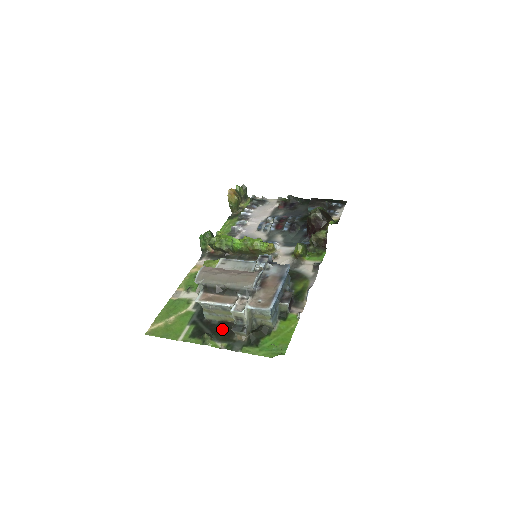
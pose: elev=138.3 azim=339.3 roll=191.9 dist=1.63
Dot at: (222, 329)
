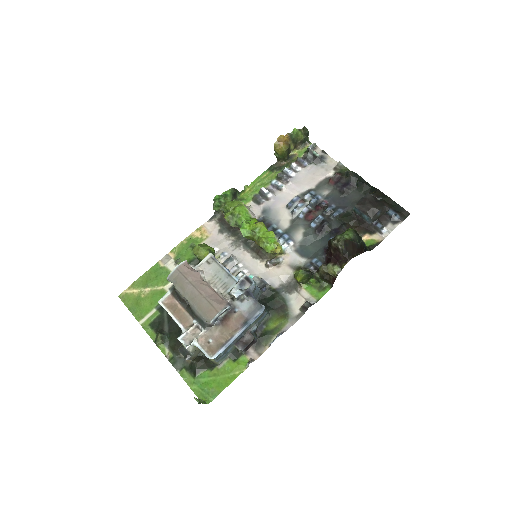
Dot at: (178, 335)
